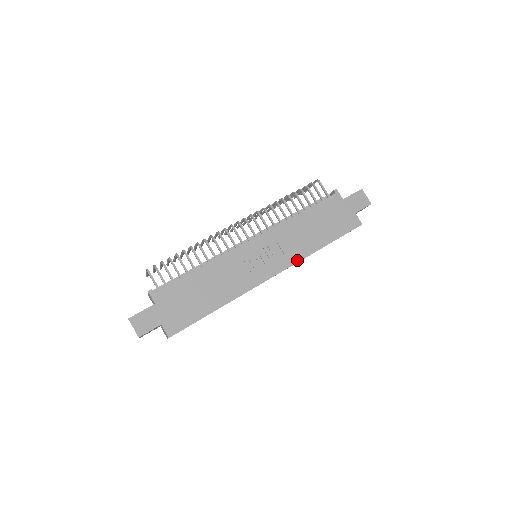
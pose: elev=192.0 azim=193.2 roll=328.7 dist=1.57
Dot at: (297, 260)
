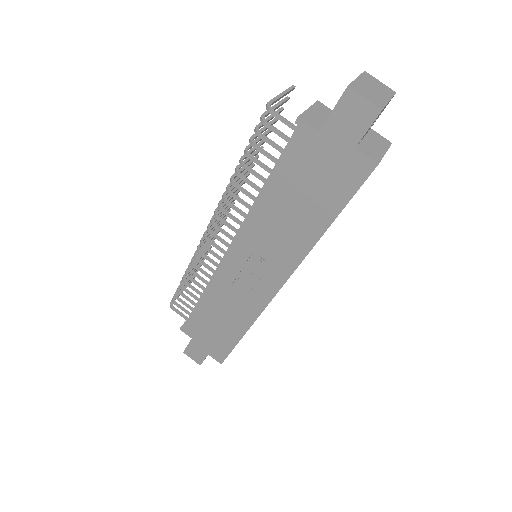
Dot at: (296, 263)
